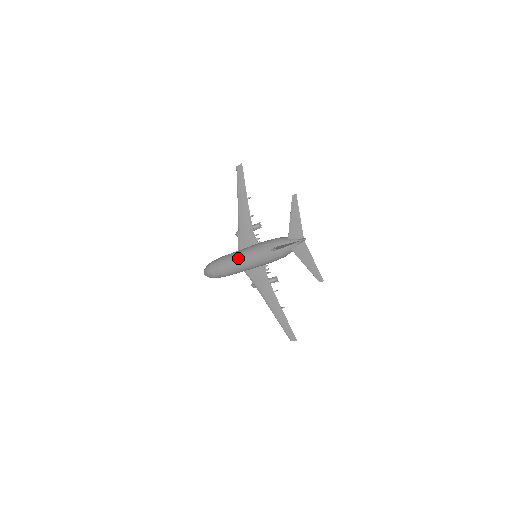
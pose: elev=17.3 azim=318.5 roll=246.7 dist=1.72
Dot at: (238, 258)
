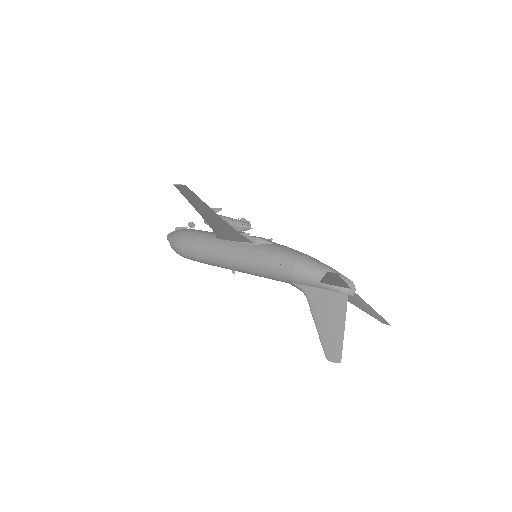
Dot at: (231, 268)
